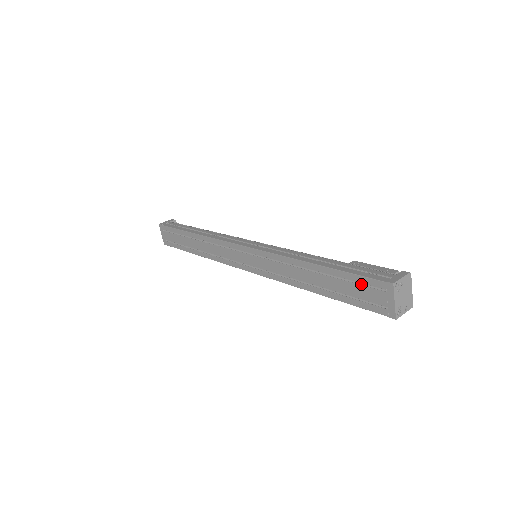
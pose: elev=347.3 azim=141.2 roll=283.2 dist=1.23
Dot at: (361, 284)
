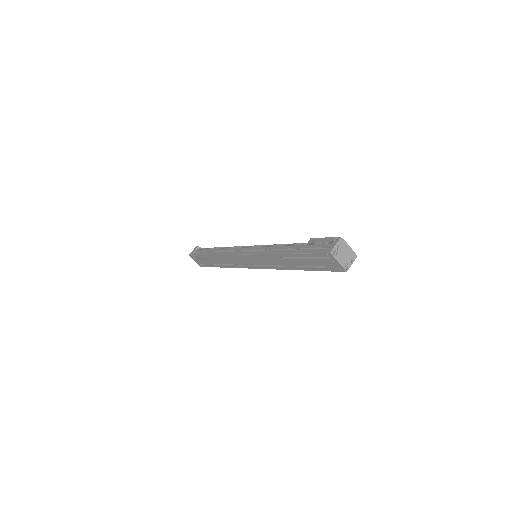
Dot at: (316, 257)
